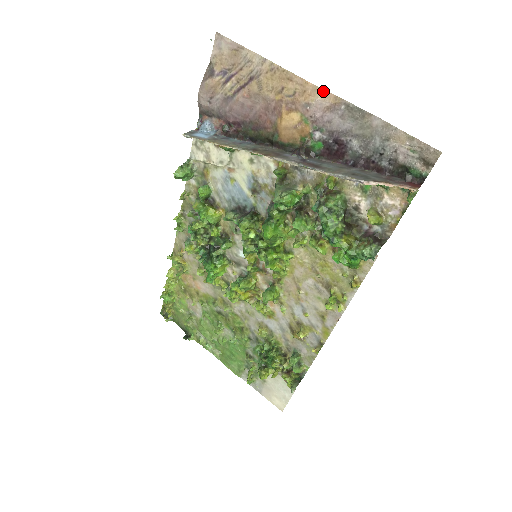
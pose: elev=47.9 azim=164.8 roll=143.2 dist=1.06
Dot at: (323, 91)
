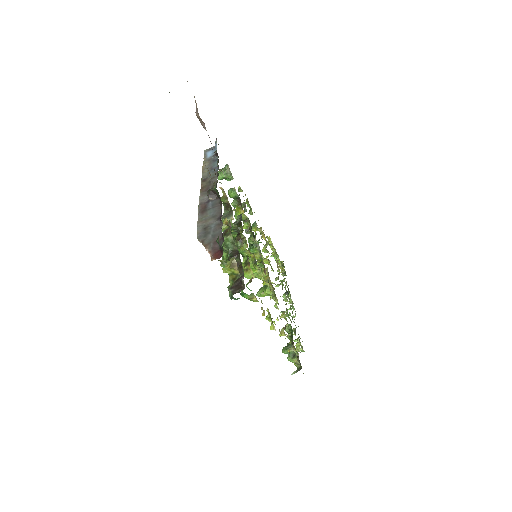
Dot at: occluded
